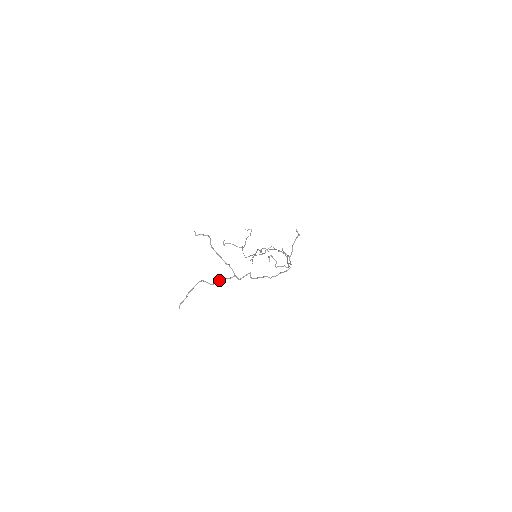
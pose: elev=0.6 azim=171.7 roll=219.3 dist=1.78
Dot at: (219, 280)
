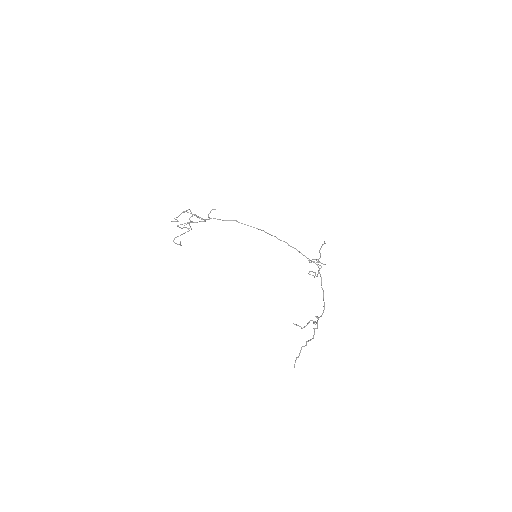
Dot at: (314, 331)
